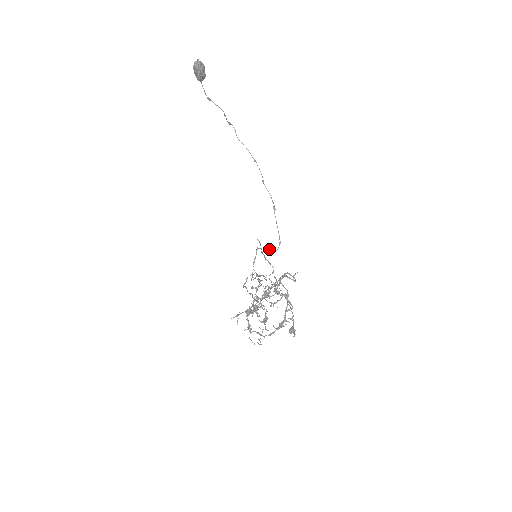
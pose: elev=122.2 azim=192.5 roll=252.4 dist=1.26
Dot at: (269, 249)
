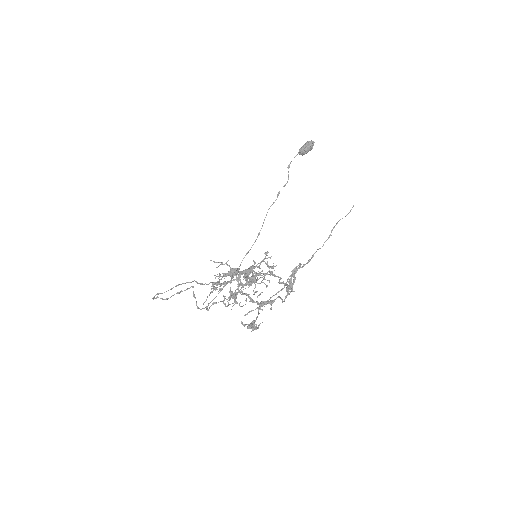
Dot at: occluded
